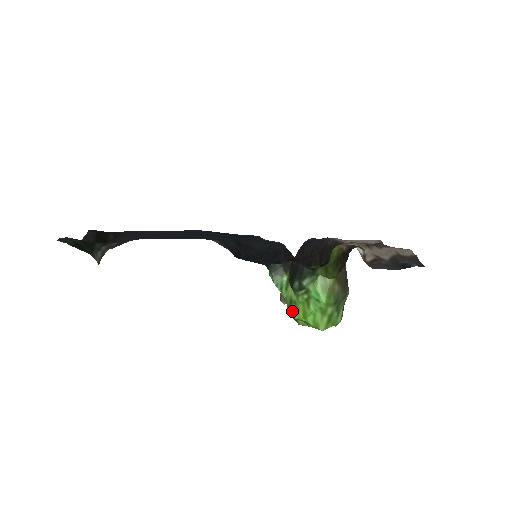
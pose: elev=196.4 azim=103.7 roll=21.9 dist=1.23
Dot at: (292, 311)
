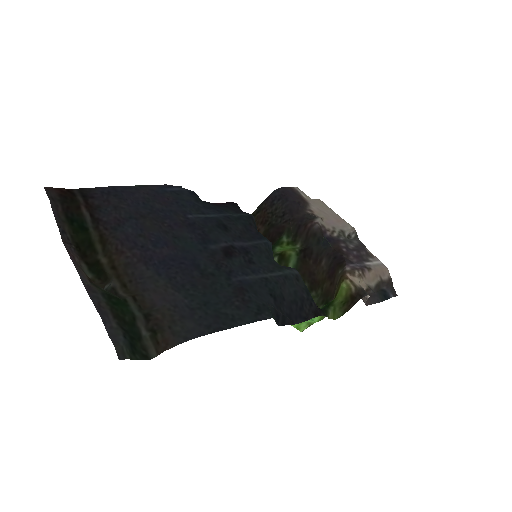
Dot at: occluded
